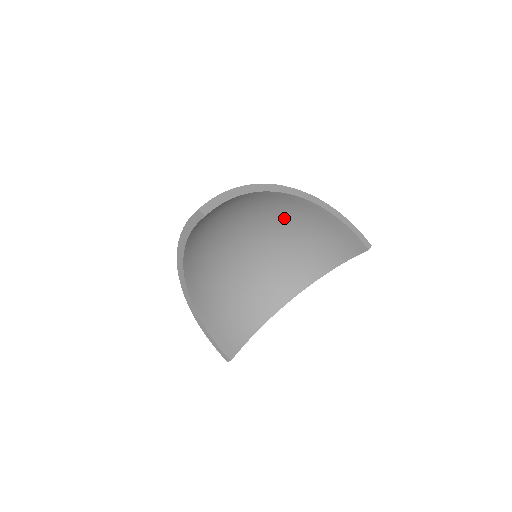
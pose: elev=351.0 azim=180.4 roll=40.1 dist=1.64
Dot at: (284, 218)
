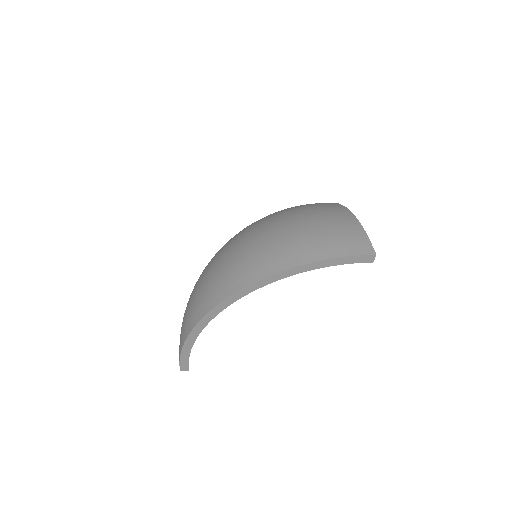
Dot at: occluded
